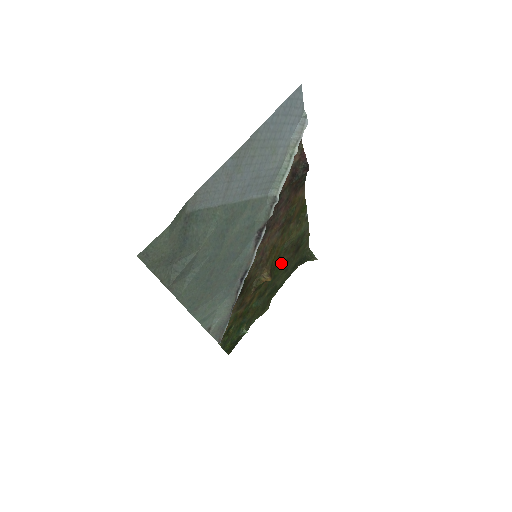
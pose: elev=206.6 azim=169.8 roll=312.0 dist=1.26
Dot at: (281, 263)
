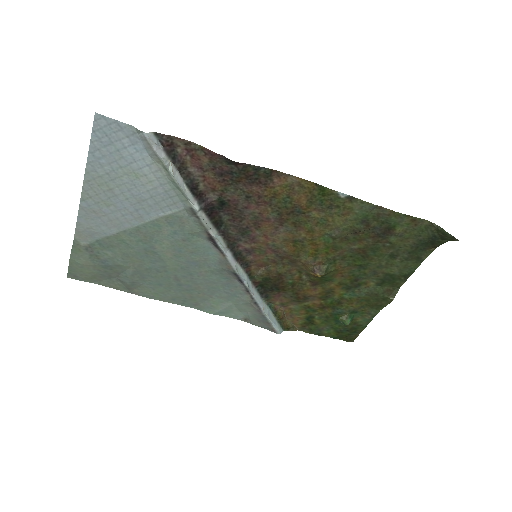
Dot at: (357, 251)
